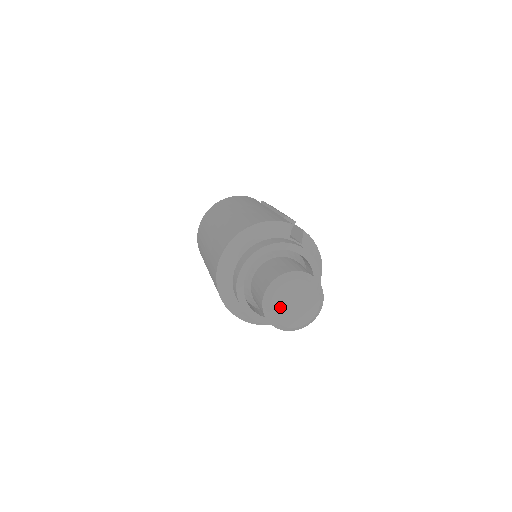
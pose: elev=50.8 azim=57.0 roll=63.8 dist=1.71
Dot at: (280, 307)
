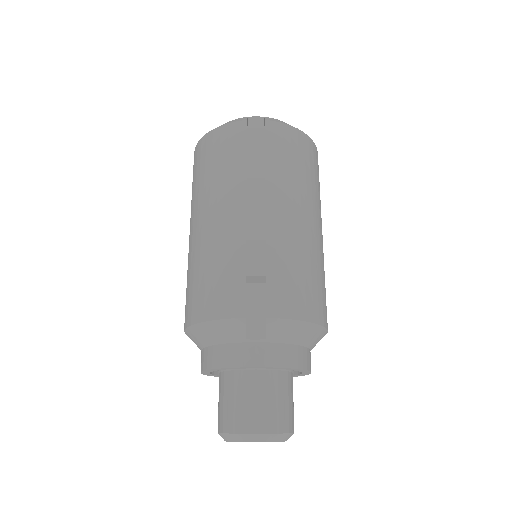
Dot at: occluded
